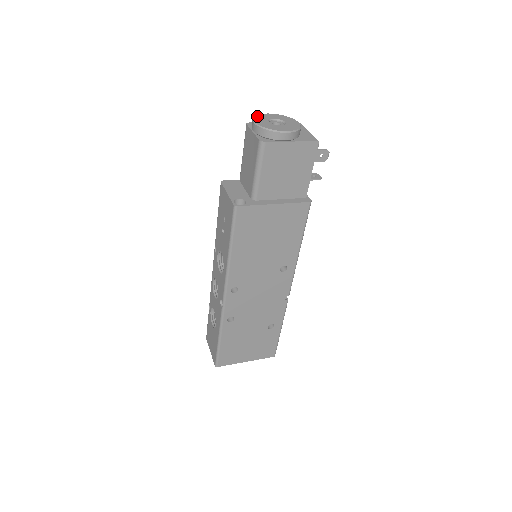
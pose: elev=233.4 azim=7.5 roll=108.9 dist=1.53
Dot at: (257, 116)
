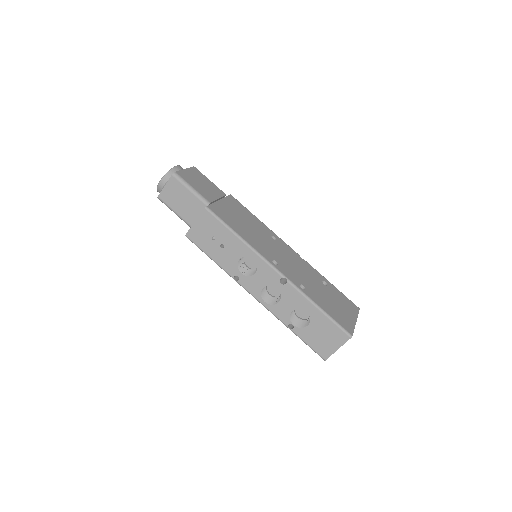
Dot at: (157, 188)
